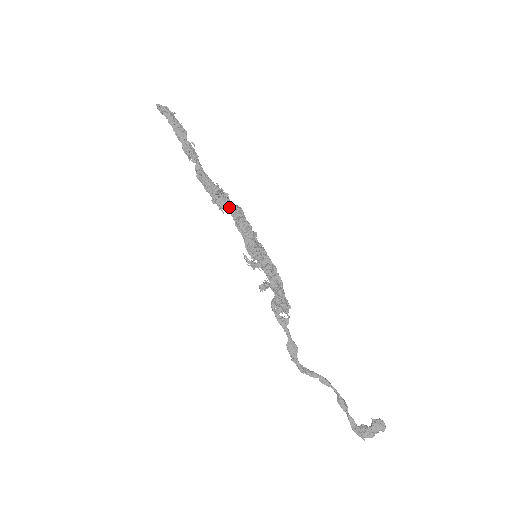
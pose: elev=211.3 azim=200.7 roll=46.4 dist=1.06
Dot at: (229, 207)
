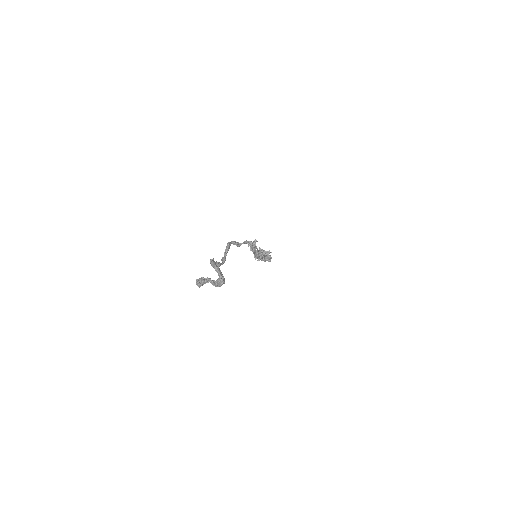
Dot at: occluded
